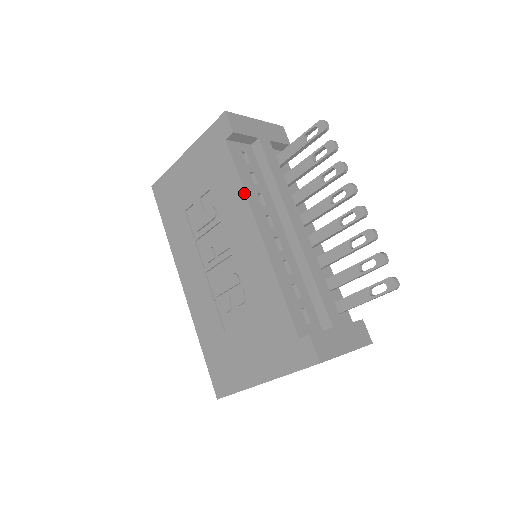
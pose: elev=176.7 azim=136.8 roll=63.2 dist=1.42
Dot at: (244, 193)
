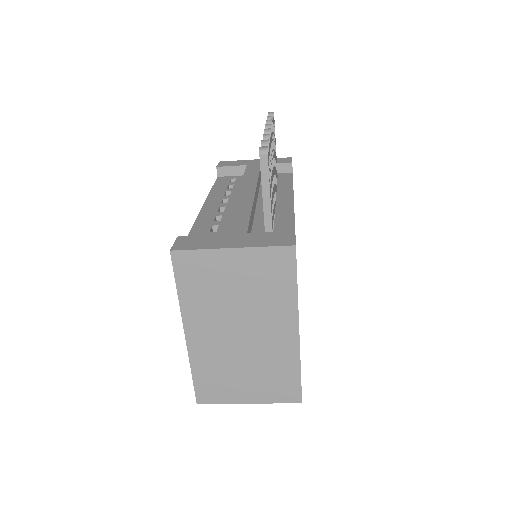
Dot at: occluded
